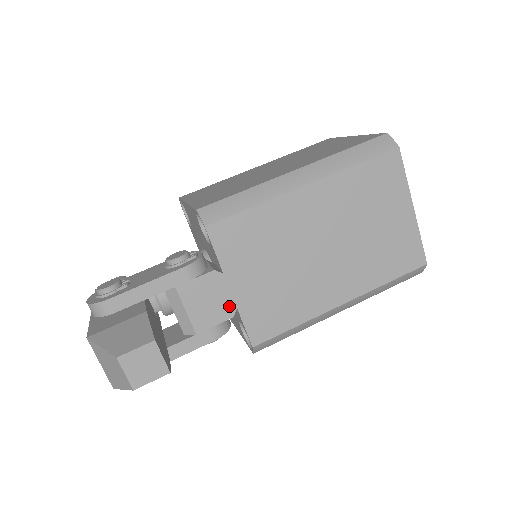
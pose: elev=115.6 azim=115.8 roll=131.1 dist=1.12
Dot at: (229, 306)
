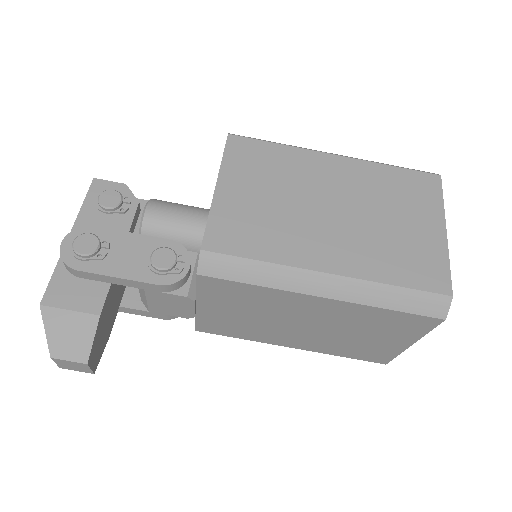
Dot at: (188, 314)
